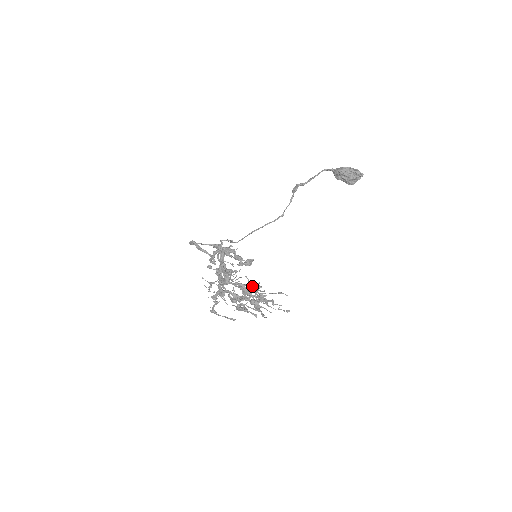
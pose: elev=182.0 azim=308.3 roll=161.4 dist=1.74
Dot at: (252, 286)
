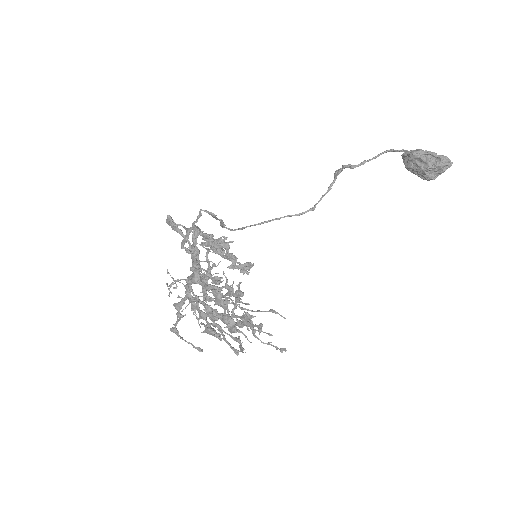
Dot at: occluded
